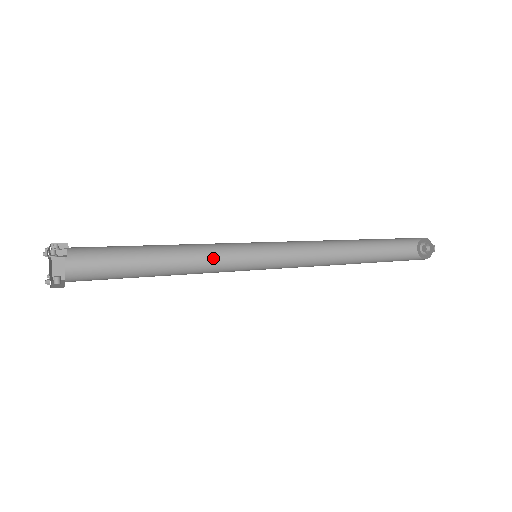
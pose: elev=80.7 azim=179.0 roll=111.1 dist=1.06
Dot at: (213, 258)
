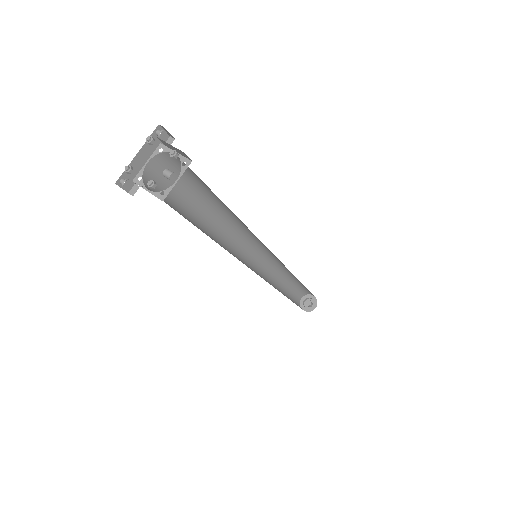
Dot at: occluded
